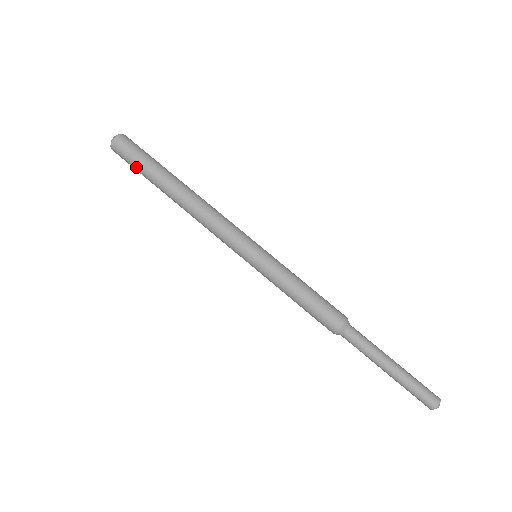
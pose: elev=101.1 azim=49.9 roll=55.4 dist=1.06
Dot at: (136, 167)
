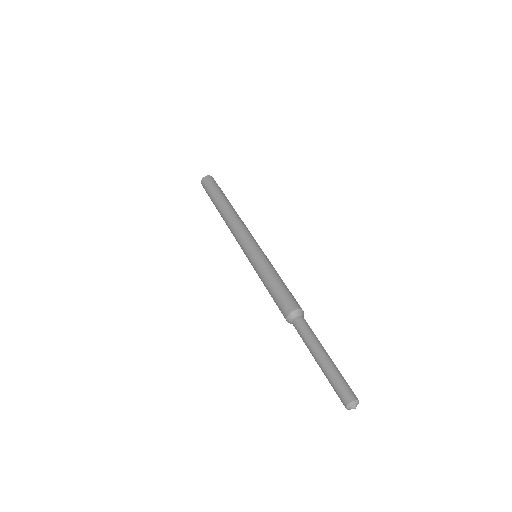
Dot at: (209, 196)
